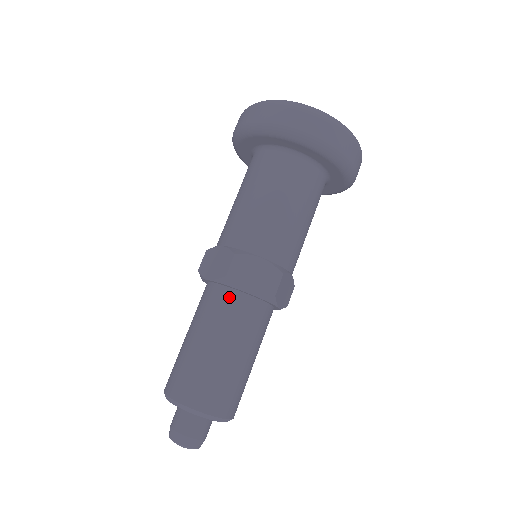
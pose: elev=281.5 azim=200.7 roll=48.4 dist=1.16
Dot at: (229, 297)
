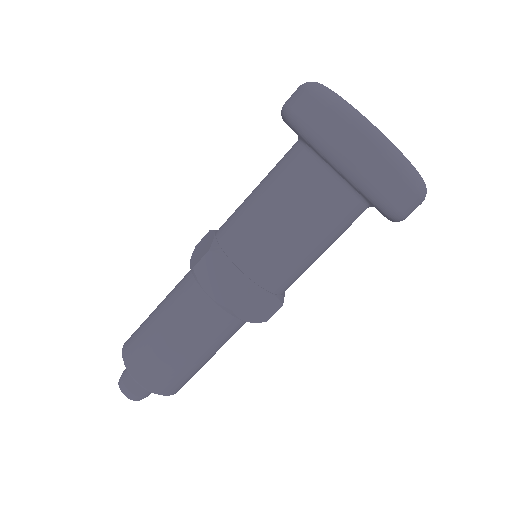
Dot at: (223, 317)
